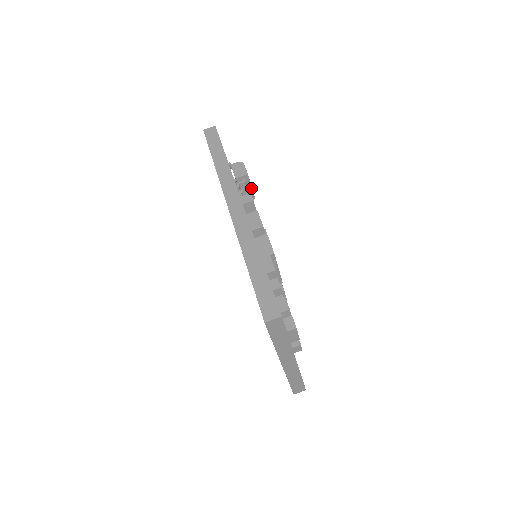
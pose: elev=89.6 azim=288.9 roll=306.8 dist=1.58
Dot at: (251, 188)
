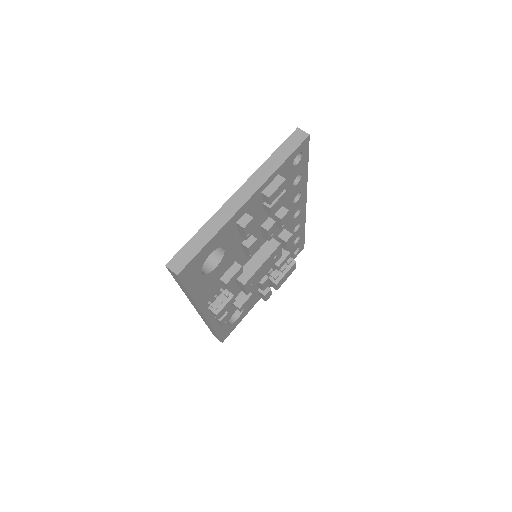
Dot at: (285, 274)
